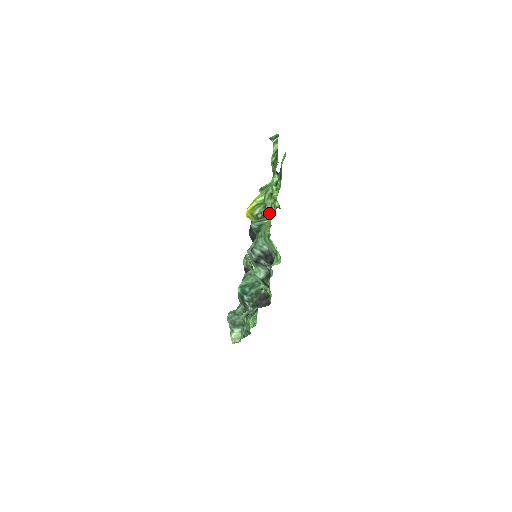
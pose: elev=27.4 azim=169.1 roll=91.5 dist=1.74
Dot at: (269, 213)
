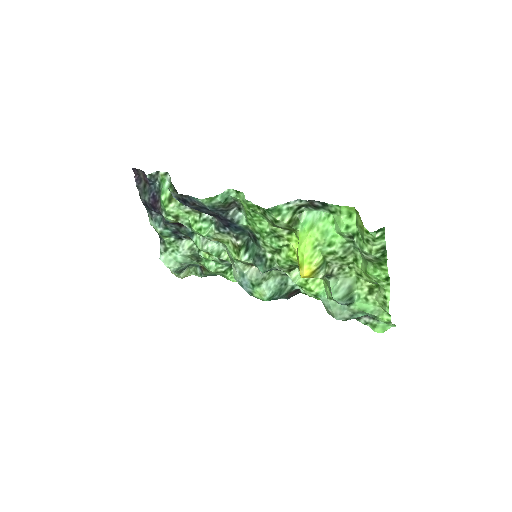
Dot at: (343, 275)
